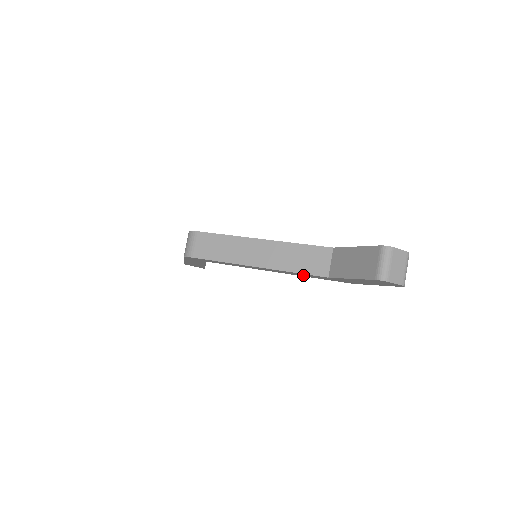
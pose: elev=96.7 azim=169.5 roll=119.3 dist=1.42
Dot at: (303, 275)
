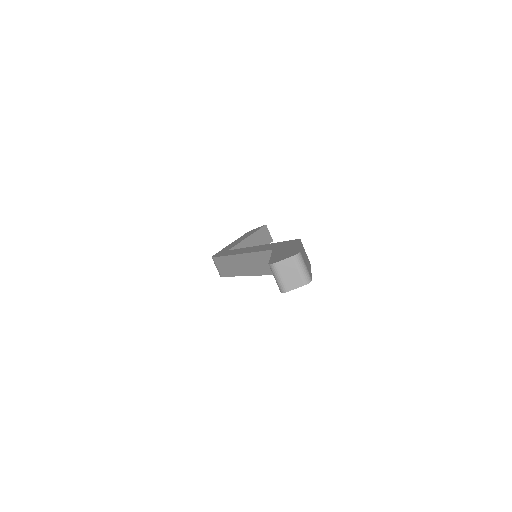
Dot at: occluded
